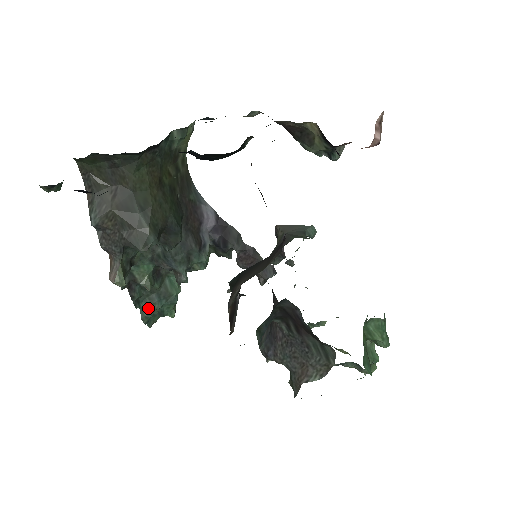
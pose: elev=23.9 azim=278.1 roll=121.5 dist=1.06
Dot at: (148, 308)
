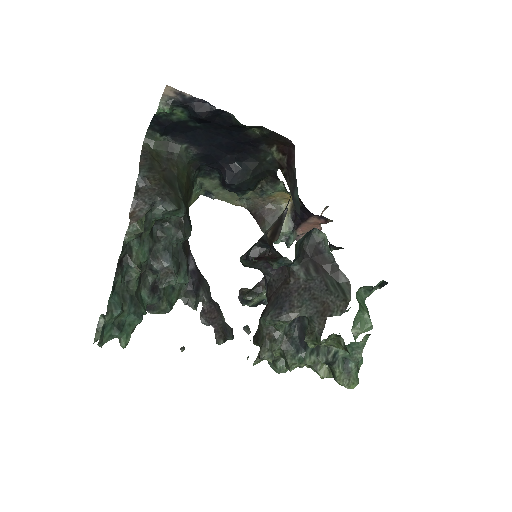
Dot at: (119, 303)
